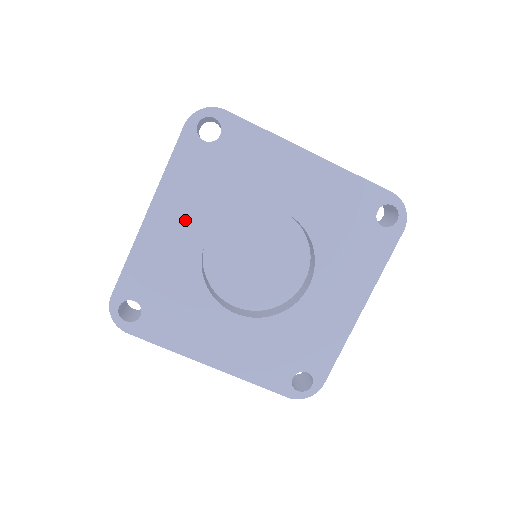
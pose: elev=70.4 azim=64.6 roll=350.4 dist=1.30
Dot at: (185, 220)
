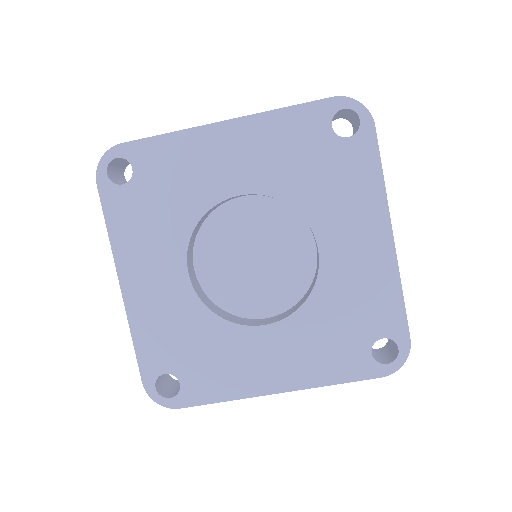
Dot at: (244, 161)
